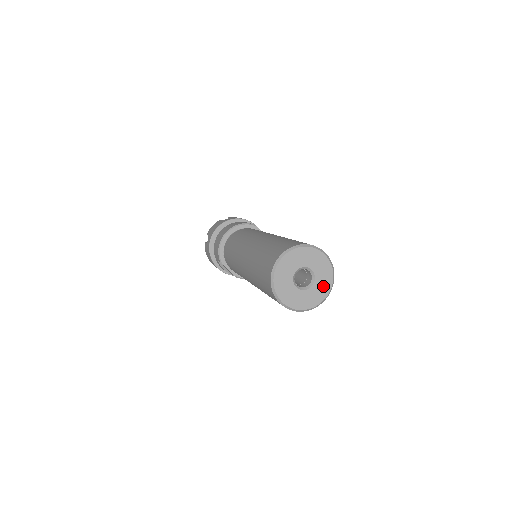
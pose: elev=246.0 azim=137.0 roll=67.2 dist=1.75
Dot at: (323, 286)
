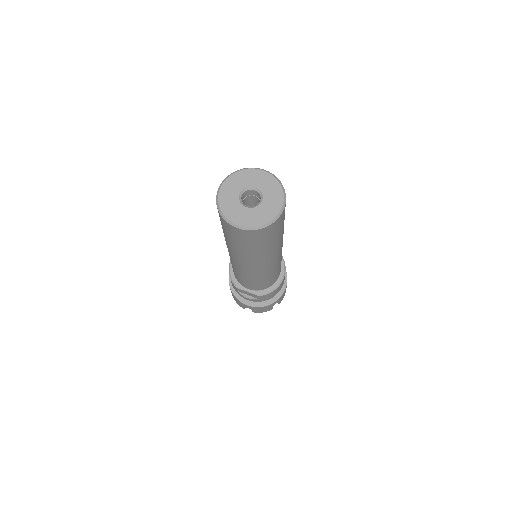
Dot at: (274, 197)
